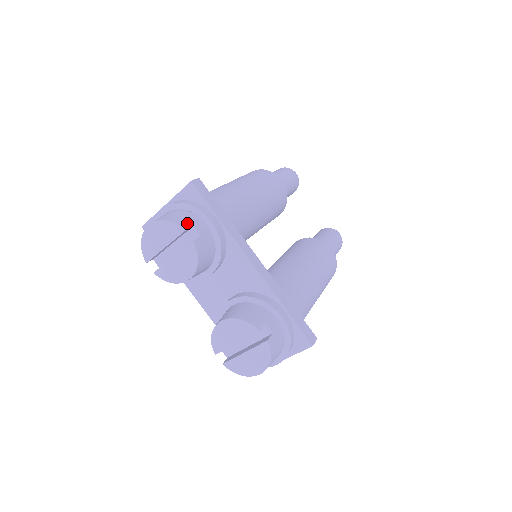
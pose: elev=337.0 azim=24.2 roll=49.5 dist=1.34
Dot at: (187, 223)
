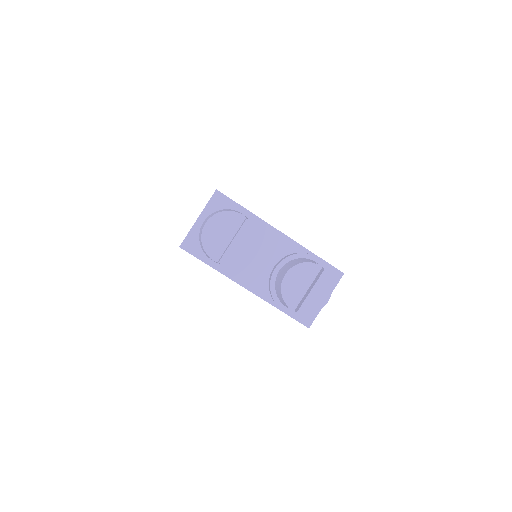
Dot at: occluded
